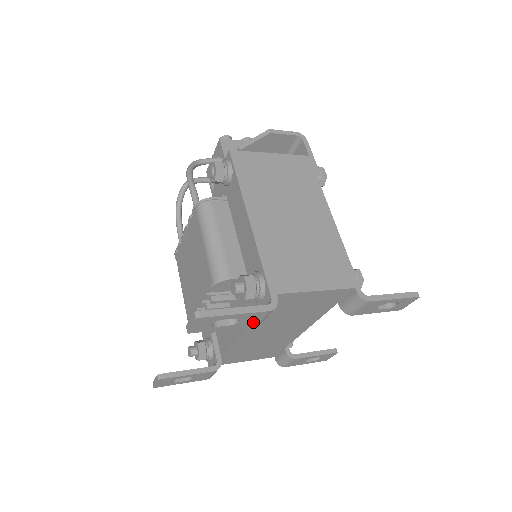
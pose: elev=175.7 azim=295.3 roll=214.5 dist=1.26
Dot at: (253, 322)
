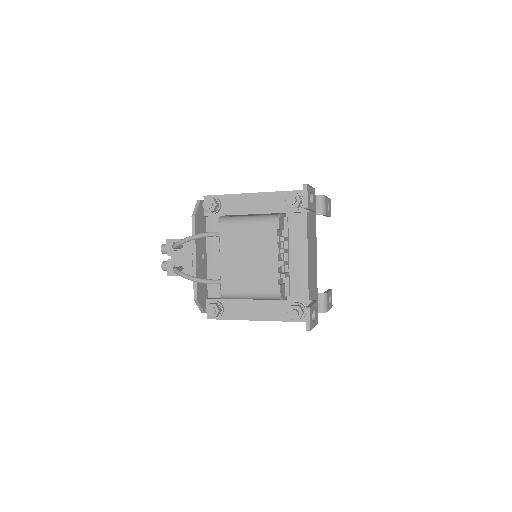
Dot at: (315, 204)
